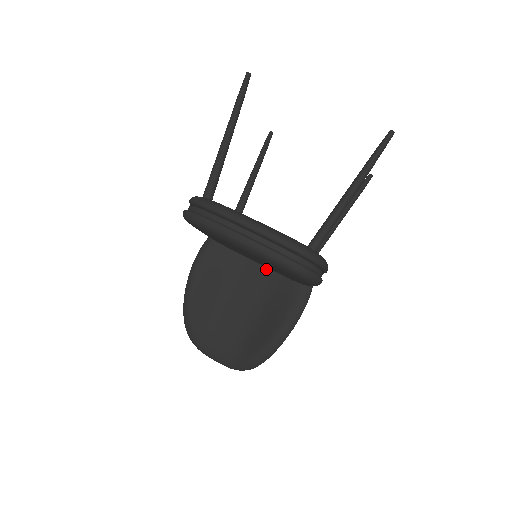
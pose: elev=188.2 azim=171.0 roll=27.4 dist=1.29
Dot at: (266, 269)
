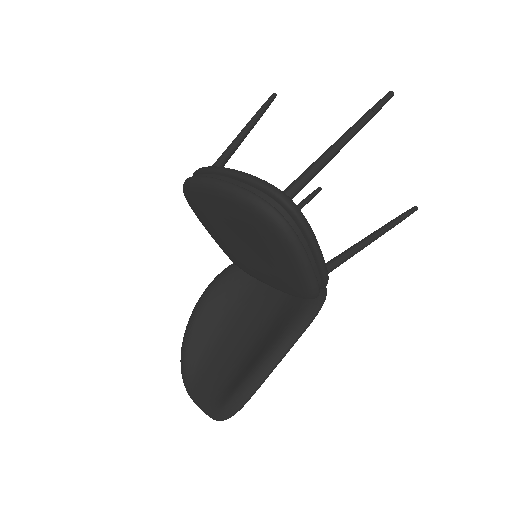
Dot at: (276, 292)
